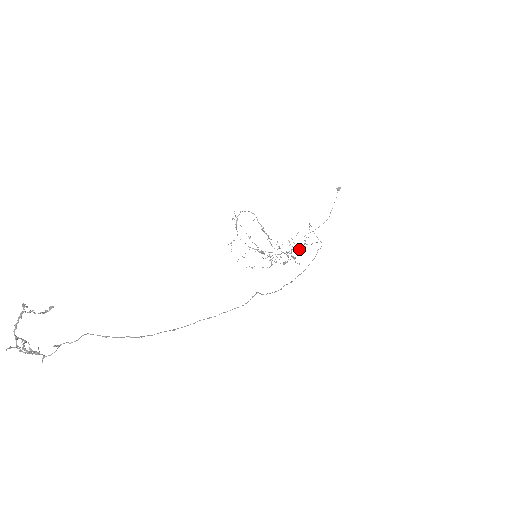
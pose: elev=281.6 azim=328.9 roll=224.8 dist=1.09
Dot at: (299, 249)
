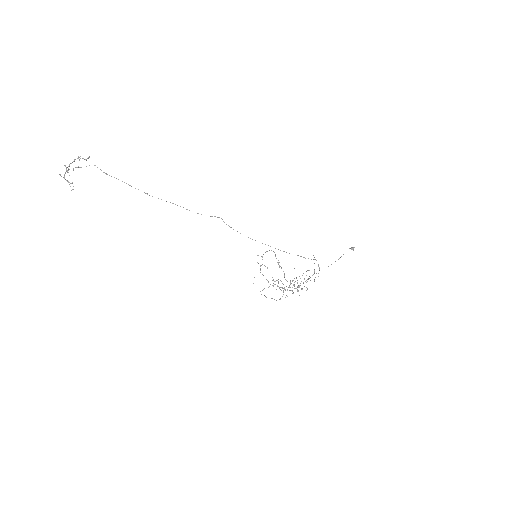
Dot at: occluded
